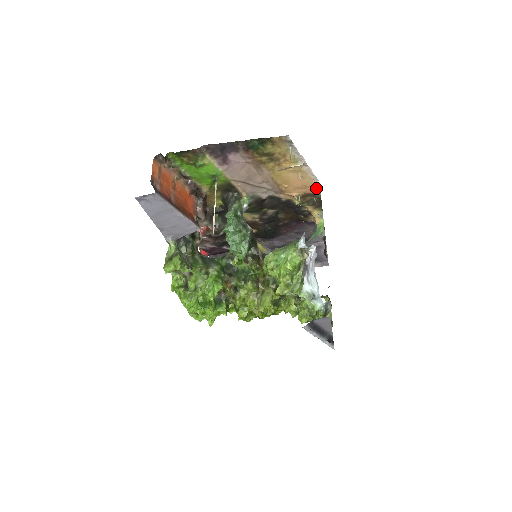
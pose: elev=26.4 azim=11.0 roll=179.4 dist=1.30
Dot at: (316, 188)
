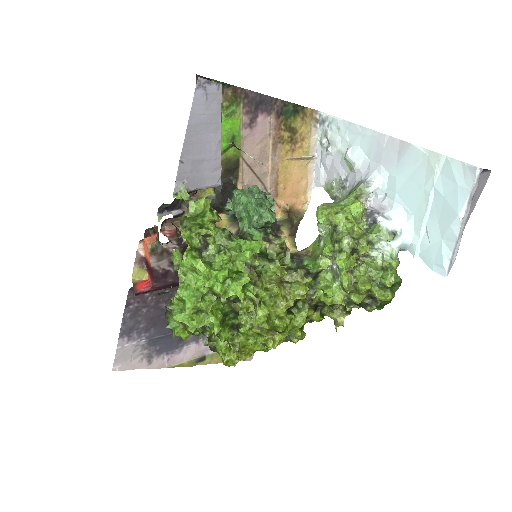
Dot at: (306, 199)
